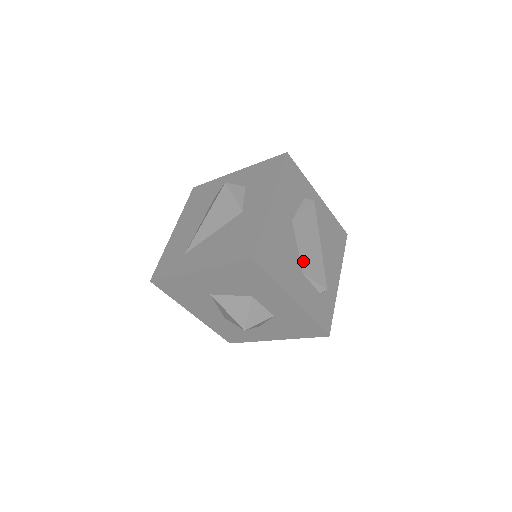
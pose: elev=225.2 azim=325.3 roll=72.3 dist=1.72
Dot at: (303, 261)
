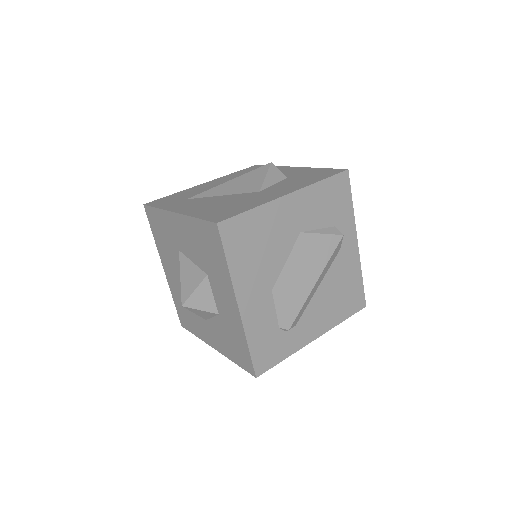
Dot at: (282, 279)
